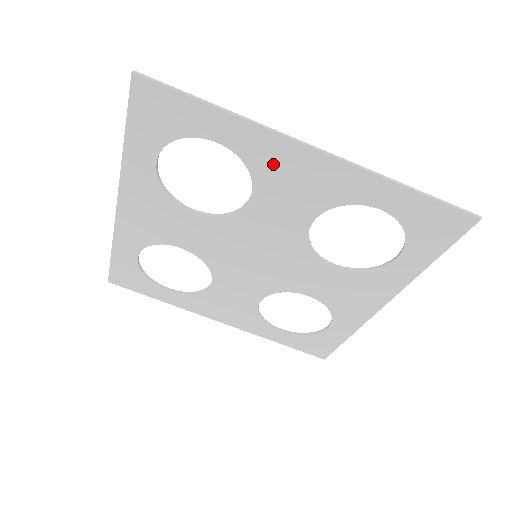
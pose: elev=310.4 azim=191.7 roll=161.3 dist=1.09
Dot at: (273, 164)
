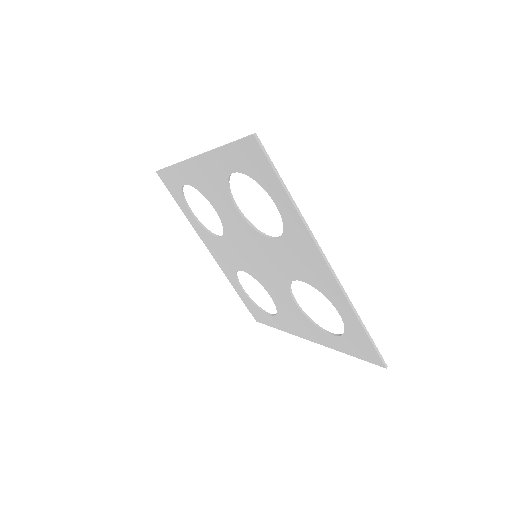
Dot at: (299, 244)
